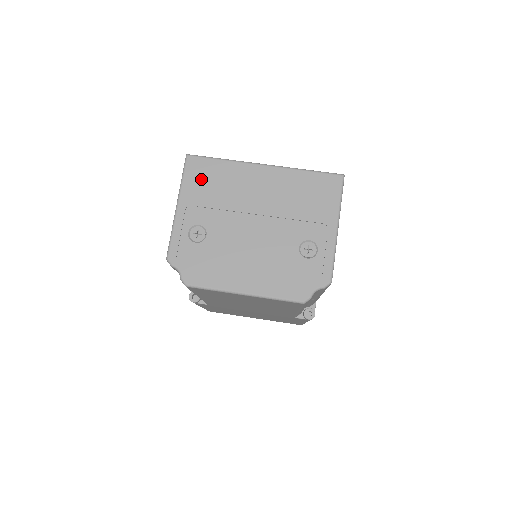
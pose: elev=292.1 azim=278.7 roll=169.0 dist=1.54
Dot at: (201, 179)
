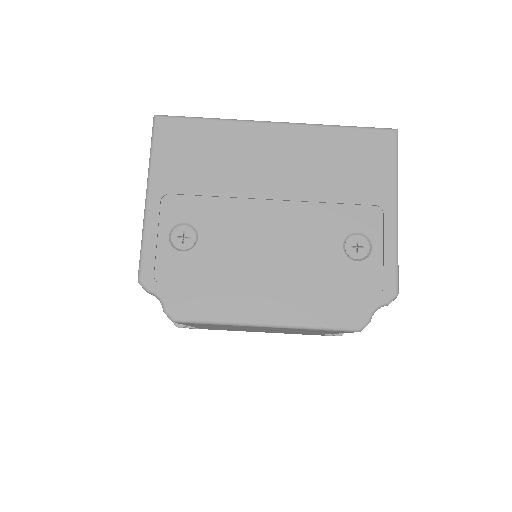
Dot at: (181, 151)
